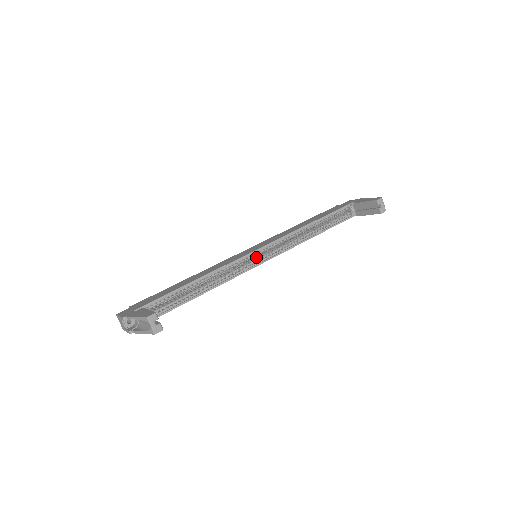
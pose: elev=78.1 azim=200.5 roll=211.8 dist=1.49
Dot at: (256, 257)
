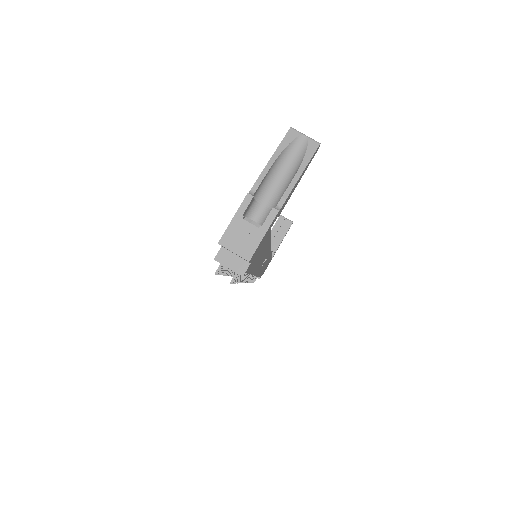
Dot at: occluded
